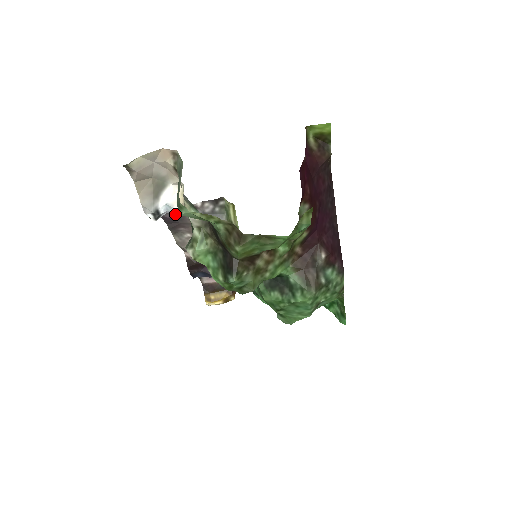
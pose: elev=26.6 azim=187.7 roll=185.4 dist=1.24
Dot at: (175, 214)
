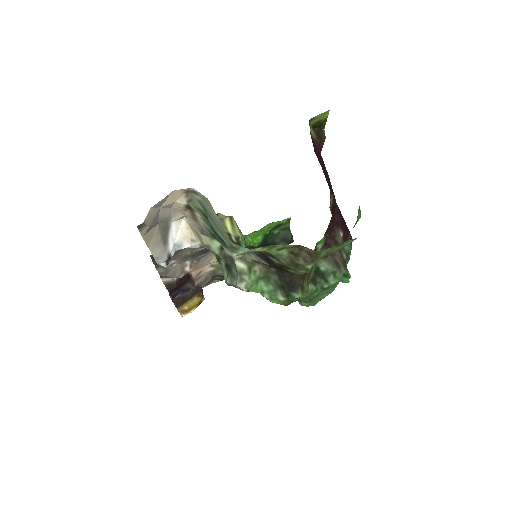
Dot at: occluded
